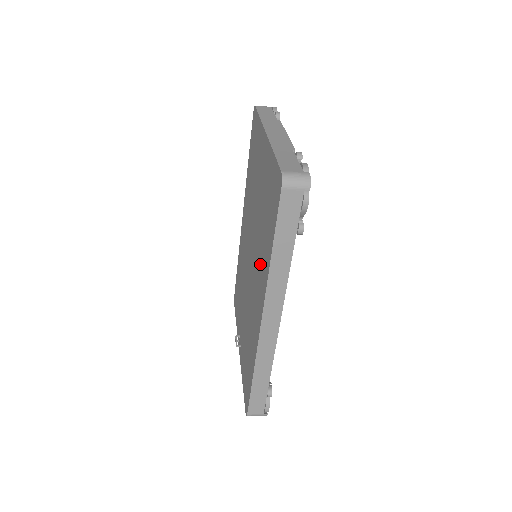
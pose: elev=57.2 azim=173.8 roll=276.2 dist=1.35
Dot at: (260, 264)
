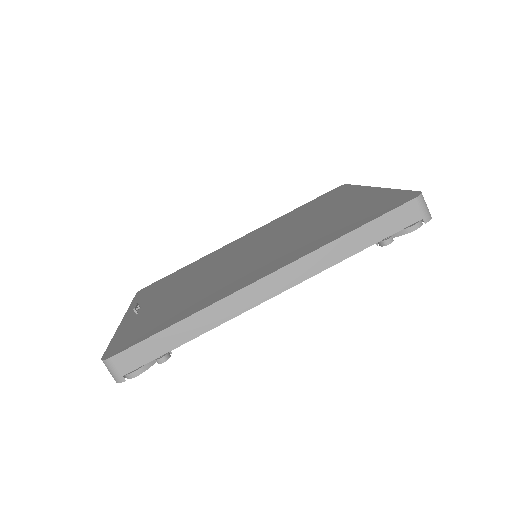
Dot at: (294, 246)
